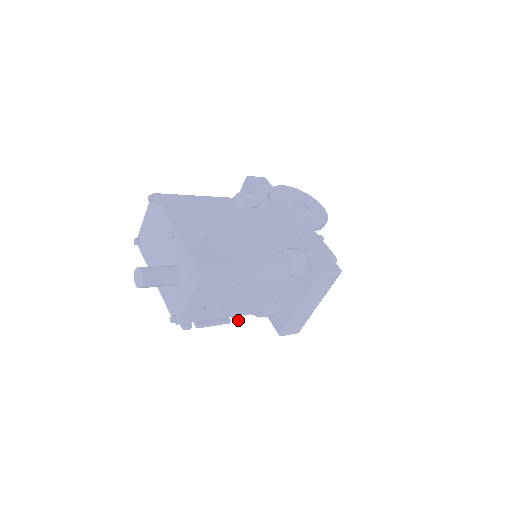
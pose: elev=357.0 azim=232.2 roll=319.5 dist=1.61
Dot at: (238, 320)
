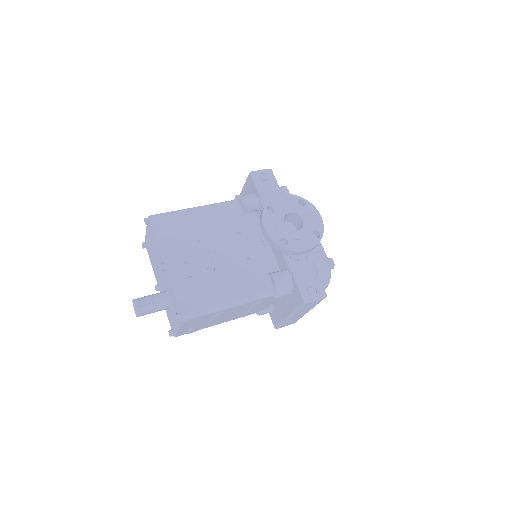
Dot at: occluded
